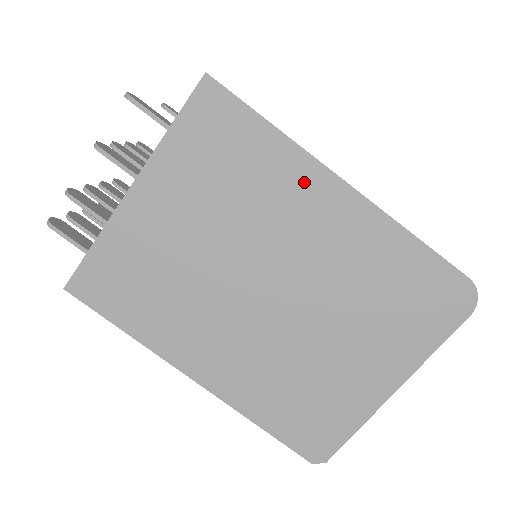
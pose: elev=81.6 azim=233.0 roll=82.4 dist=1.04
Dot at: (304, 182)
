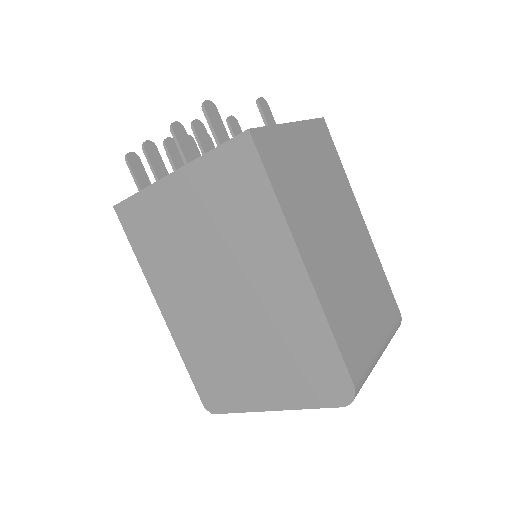
Dot at: (277, 246)
